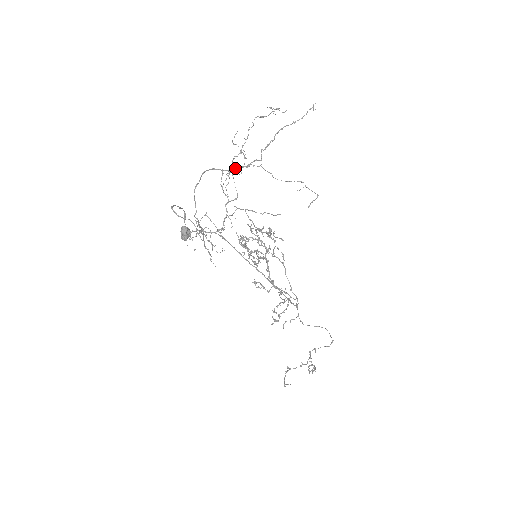
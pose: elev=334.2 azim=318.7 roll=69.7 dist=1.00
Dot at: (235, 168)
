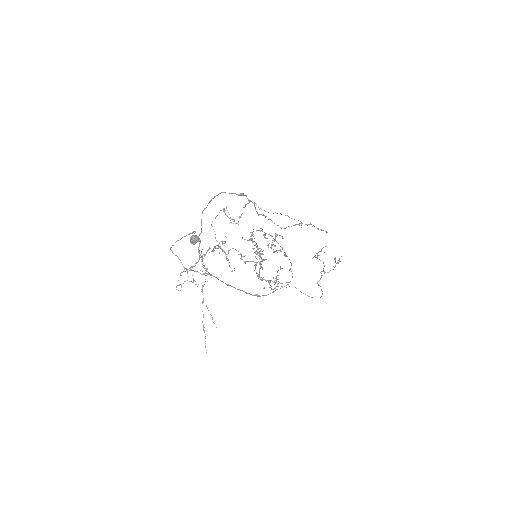
Dot at: occluded
